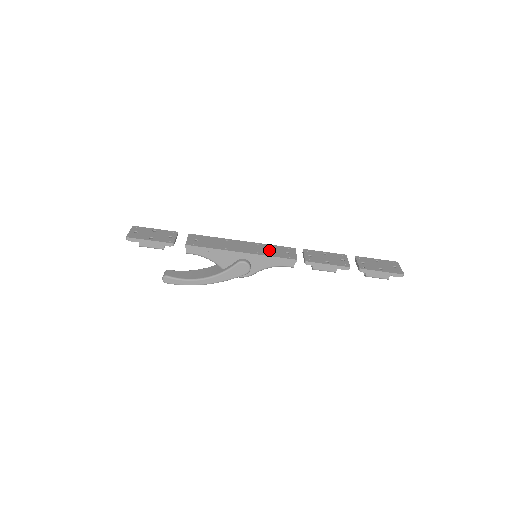
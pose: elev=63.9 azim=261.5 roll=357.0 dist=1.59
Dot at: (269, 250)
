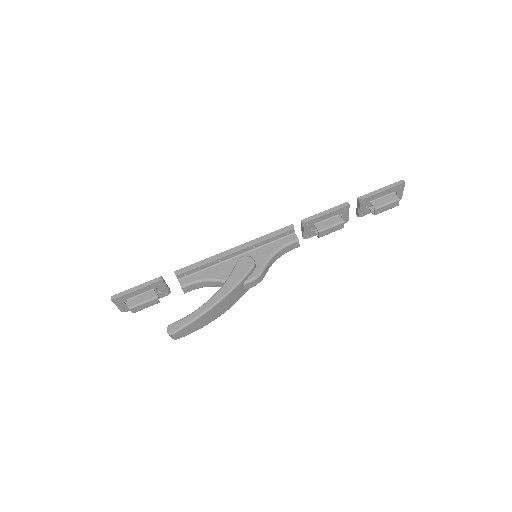
Dot at: occluded
